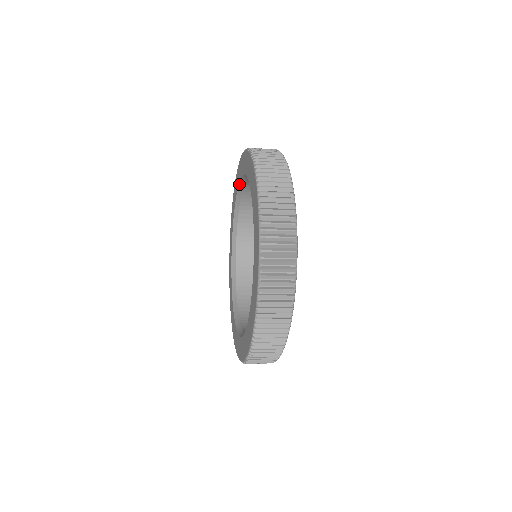
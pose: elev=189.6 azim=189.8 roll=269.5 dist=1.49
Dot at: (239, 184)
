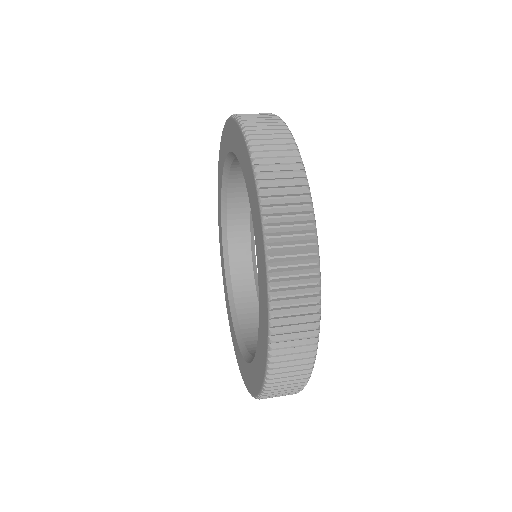
Dot at: (221, 192)
